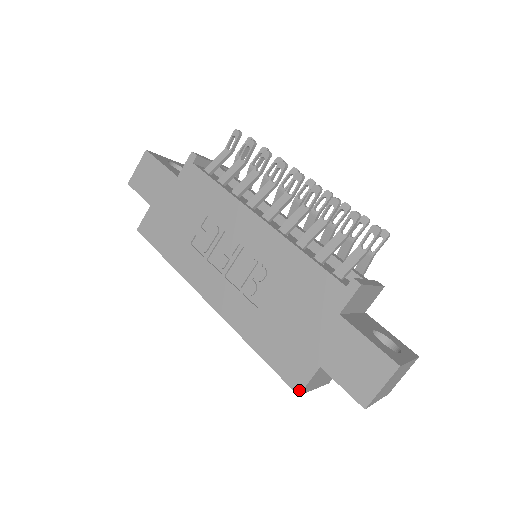
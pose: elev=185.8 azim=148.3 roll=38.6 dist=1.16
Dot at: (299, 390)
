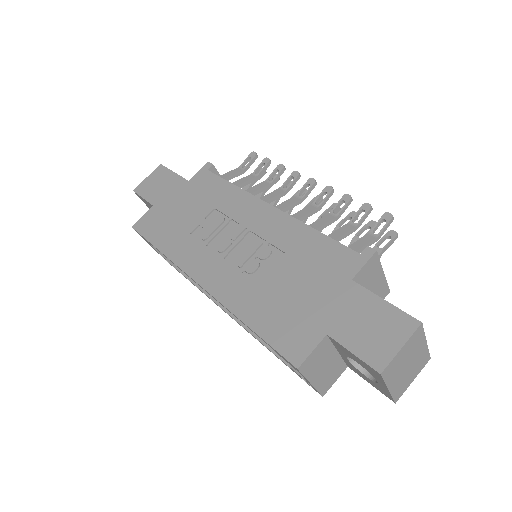
Dot at: (299, 362)
